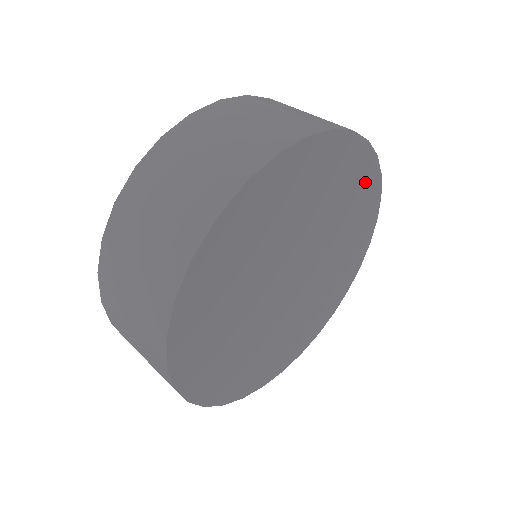
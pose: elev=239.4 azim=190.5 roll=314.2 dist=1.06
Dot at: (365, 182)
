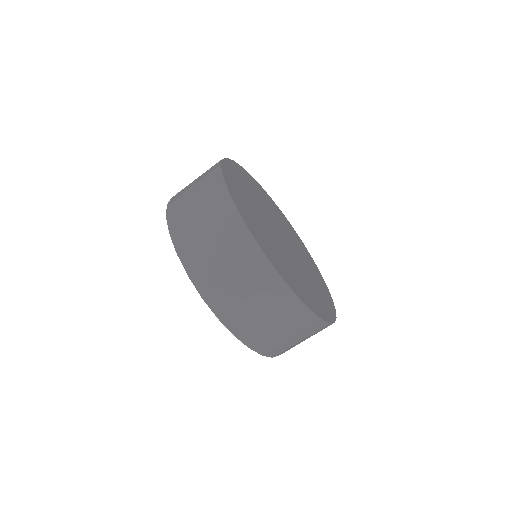
Dot at: (238, 172)
